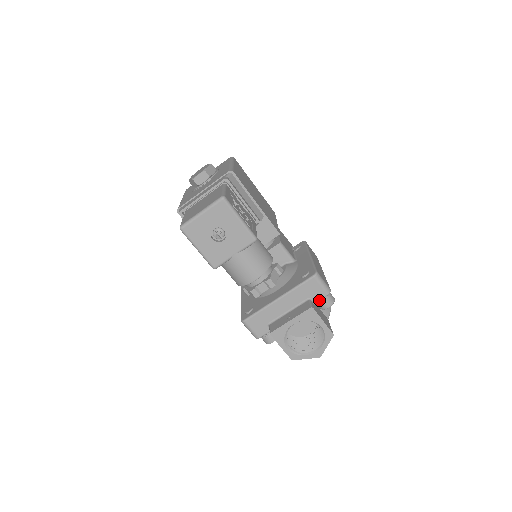
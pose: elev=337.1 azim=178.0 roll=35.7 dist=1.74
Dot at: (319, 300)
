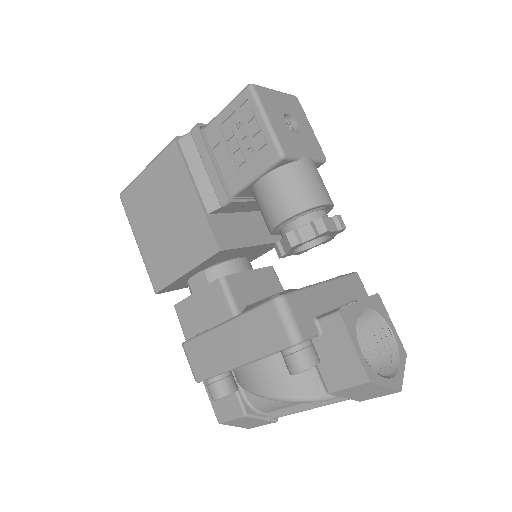
Dot at: occluded
